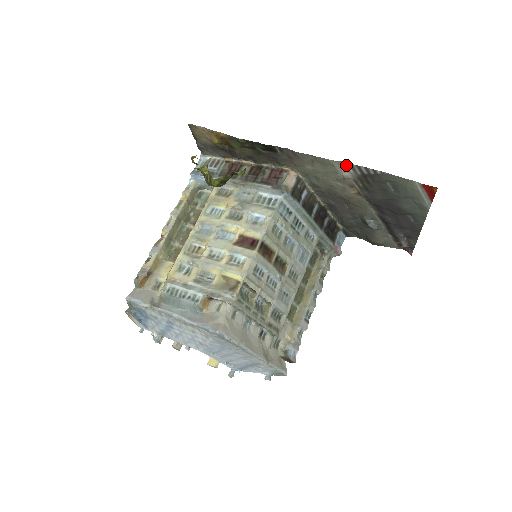
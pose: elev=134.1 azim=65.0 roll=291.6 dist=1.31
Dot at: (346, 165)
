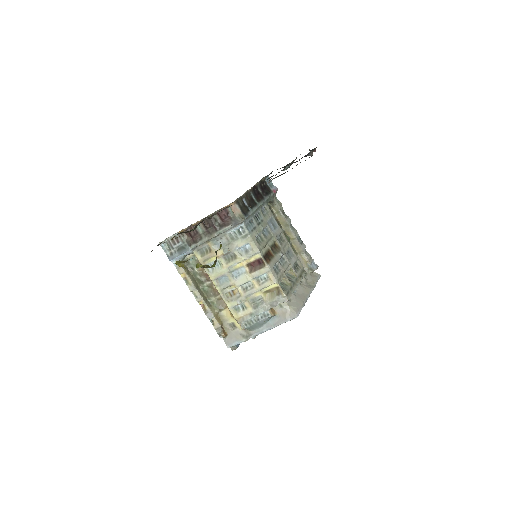
Dot at: occluded
